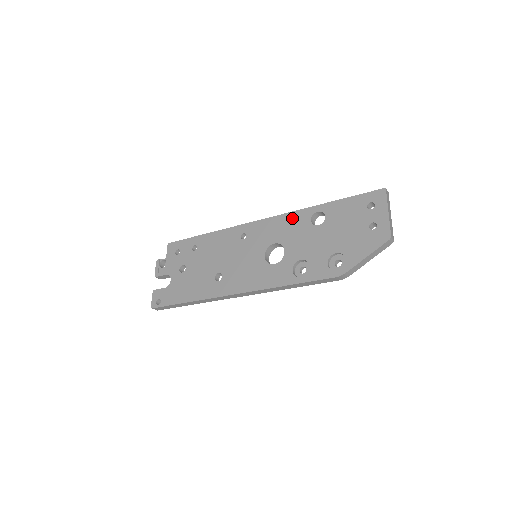
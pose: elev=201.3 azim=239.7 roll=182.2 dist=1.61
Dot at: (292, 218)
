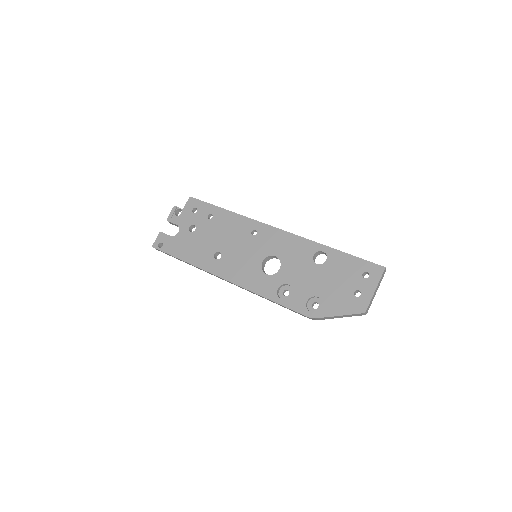
Dot at: (300, 243)
